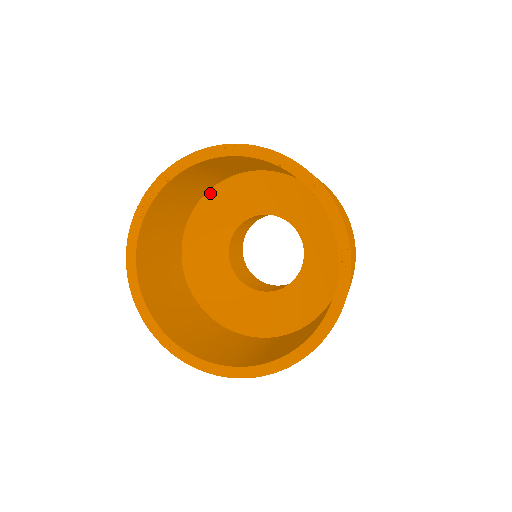
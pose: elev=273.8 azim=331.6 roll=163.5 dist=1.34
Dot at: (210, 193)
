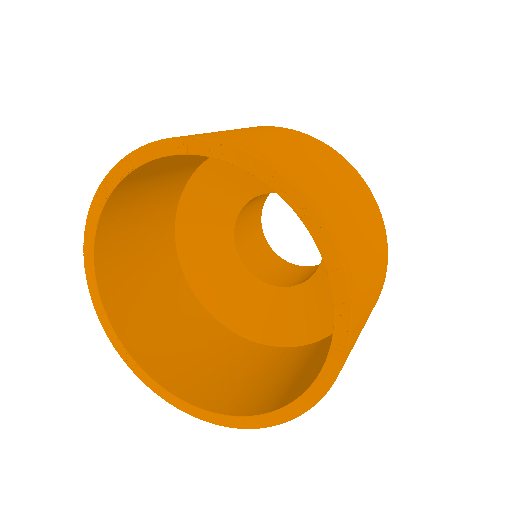
Dot at: occluded
